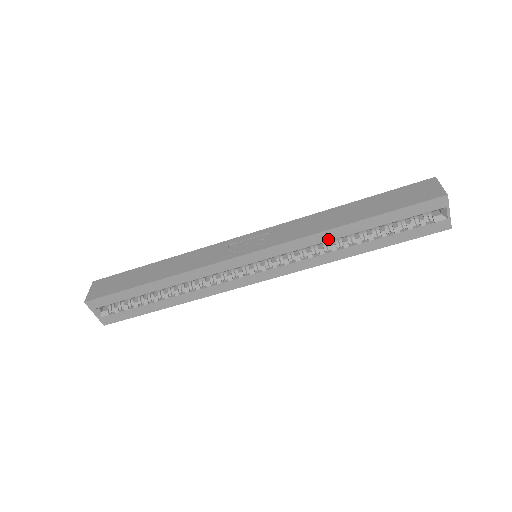
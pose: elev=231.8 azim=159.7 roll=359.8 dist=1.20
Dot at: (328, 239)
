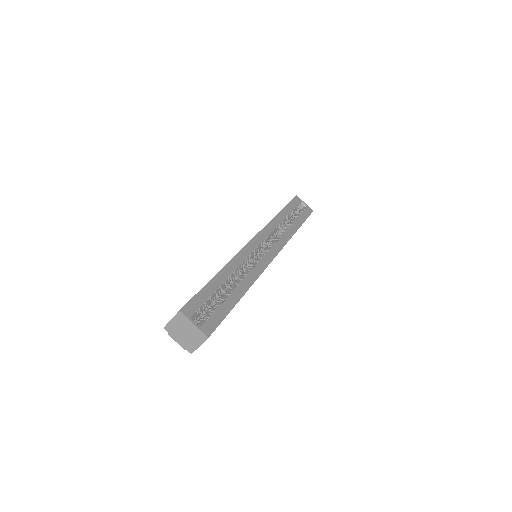
Dot at: (279, 223)
